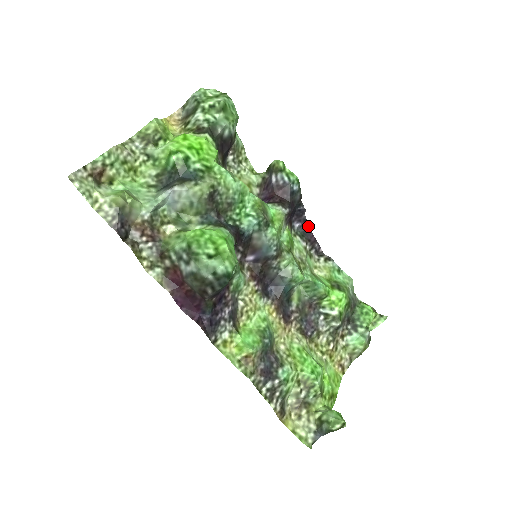
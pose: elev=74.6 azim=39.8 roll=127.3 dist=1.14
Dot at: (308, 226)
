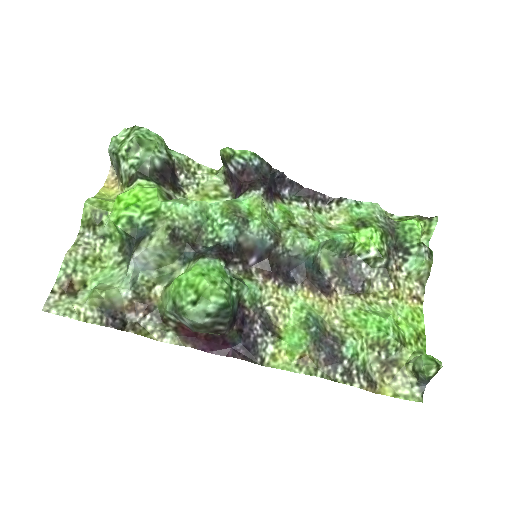
Dot at: (298, 185)
